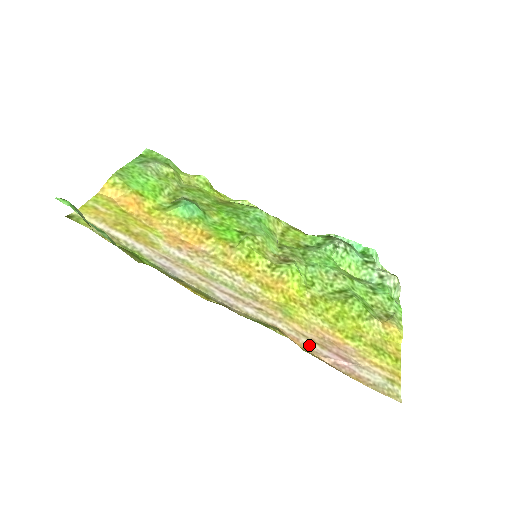
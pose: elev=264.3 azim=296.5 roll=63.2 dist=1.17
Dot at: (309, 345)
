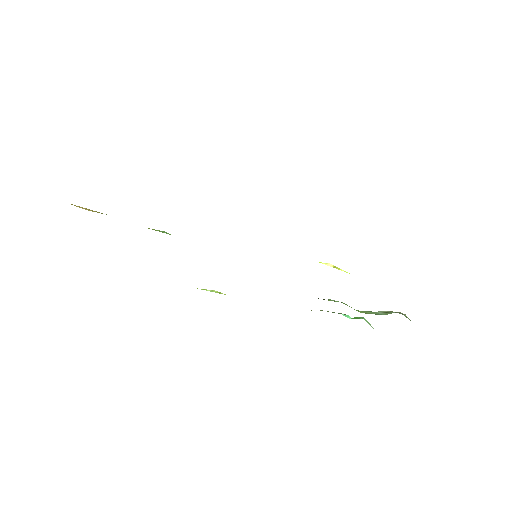
Dot at: occluded
